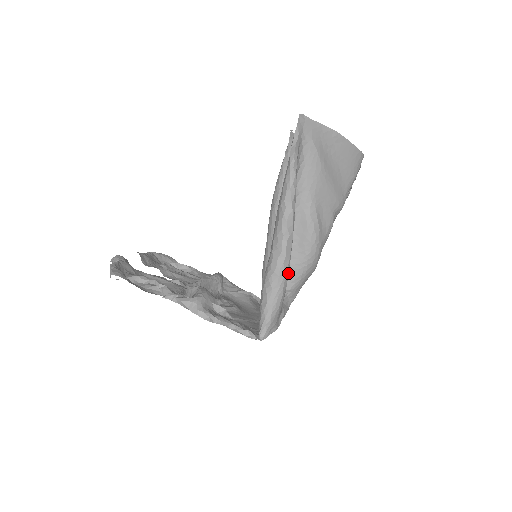
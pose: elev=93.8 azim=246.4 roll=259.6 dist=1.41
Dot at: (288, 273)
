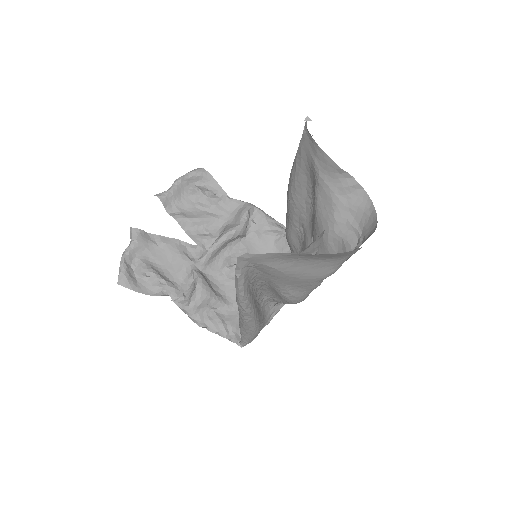
Dot at: (258, 327)
